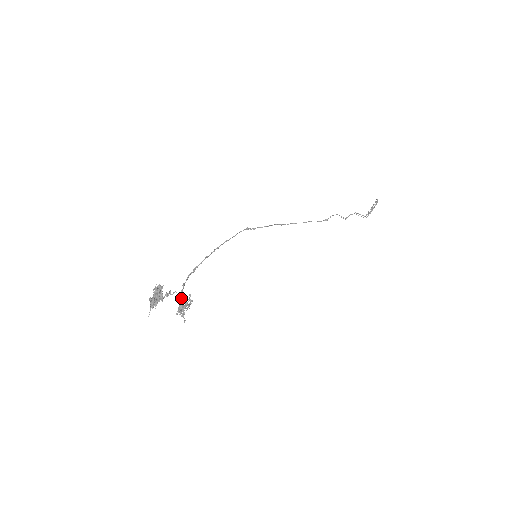
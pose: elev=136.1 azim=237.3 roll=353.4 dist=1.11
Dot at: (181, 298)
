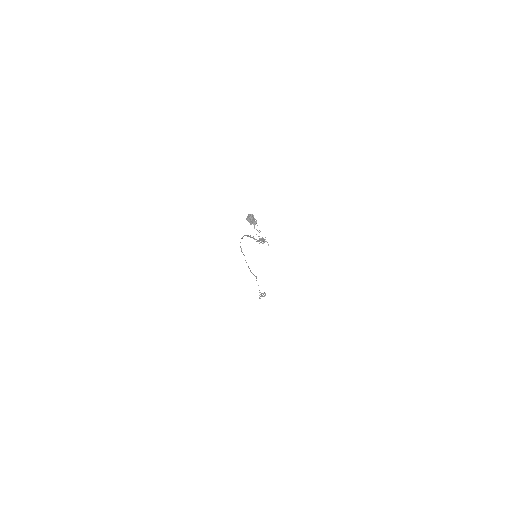
Dot at: occluded
